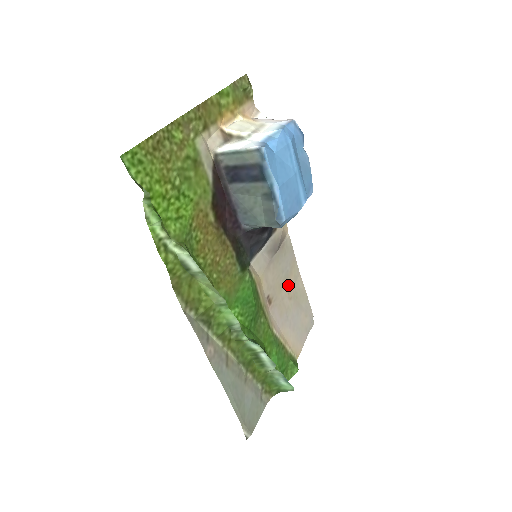
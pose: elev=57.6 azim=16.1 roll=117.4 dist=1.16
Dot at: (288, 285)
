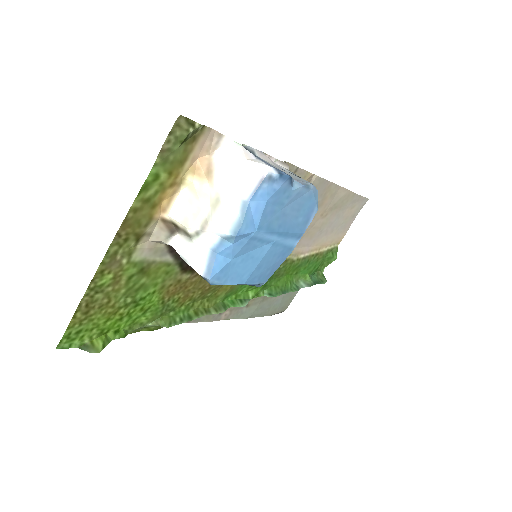
Dot at: (320, 210)
